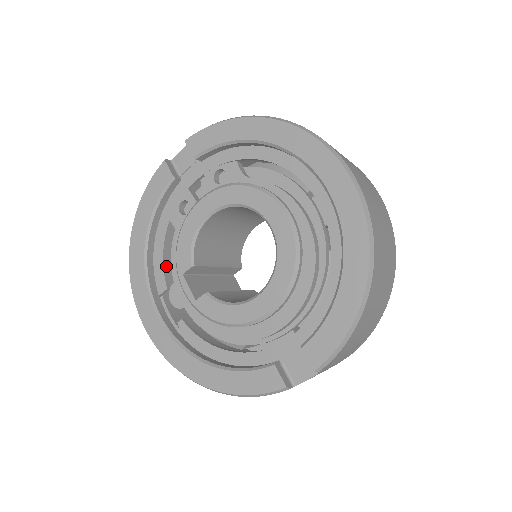
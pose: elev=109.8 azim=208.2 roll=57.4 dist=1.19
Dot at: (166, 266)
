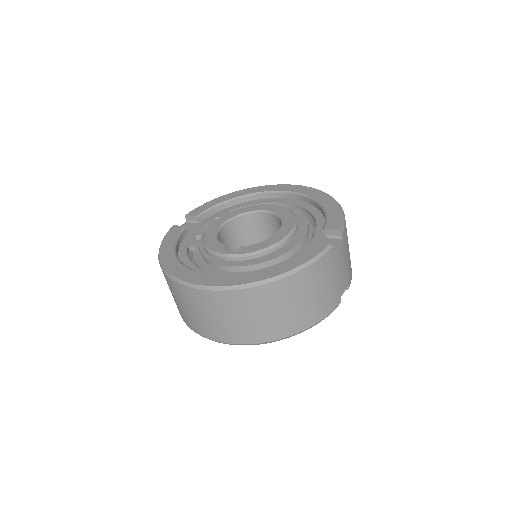
Dot at: occluded
